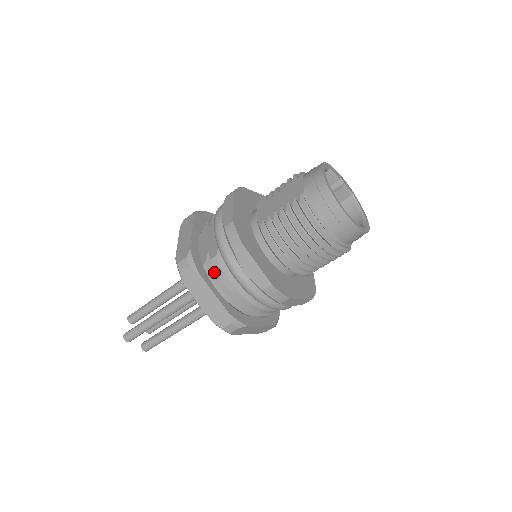
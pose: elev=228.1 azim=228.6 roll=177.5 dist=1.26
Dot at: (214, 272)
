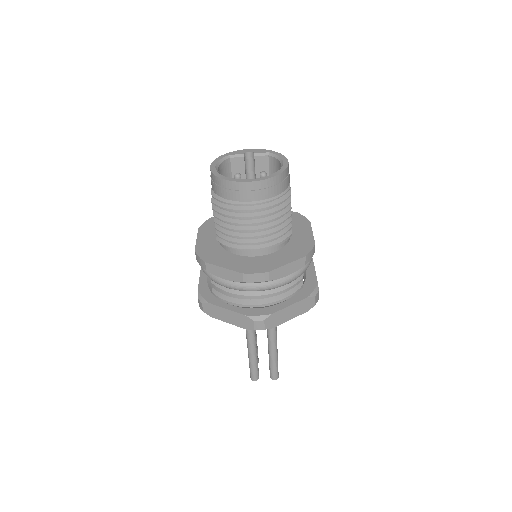
Dot at: (221, 293)
